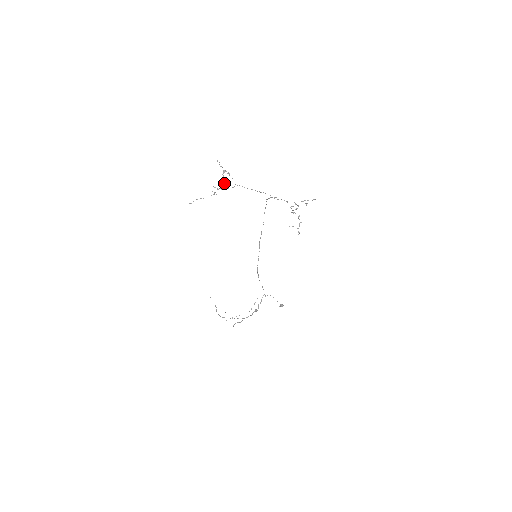
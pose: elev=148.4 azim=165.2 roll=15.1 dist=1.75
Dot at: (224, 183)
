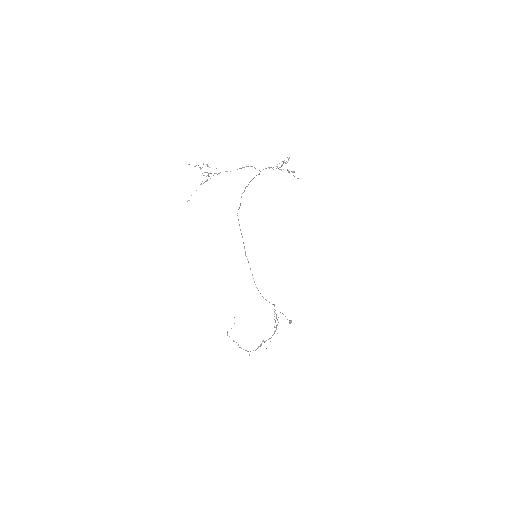
Dot at: (208, 175)
